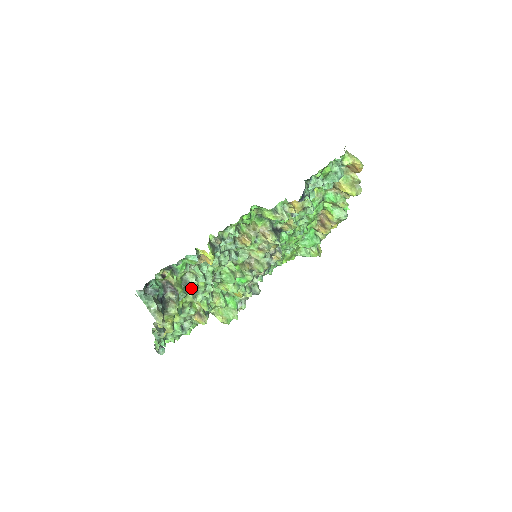
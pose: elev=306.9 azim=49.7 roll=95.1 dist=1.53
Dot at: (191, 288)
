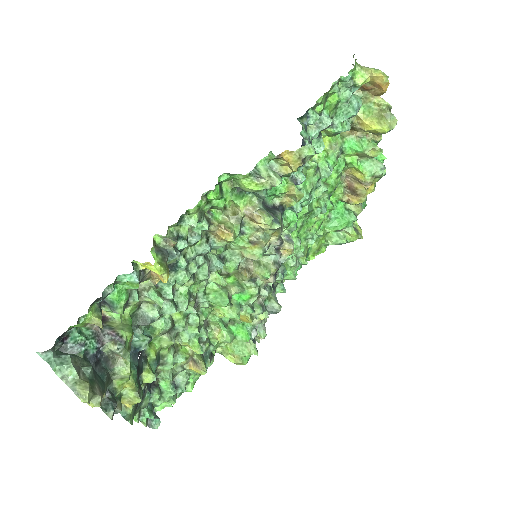
Dot at: (160, 326)
